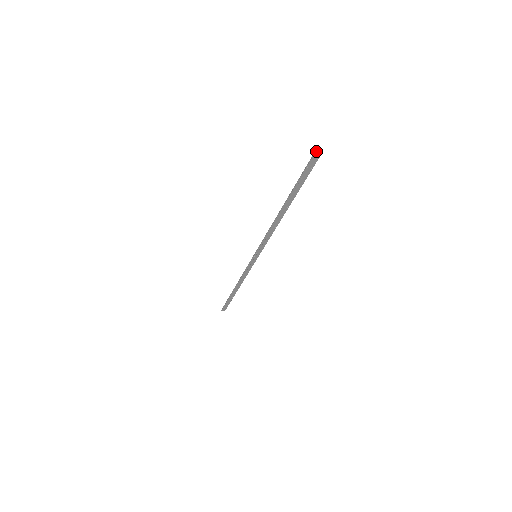
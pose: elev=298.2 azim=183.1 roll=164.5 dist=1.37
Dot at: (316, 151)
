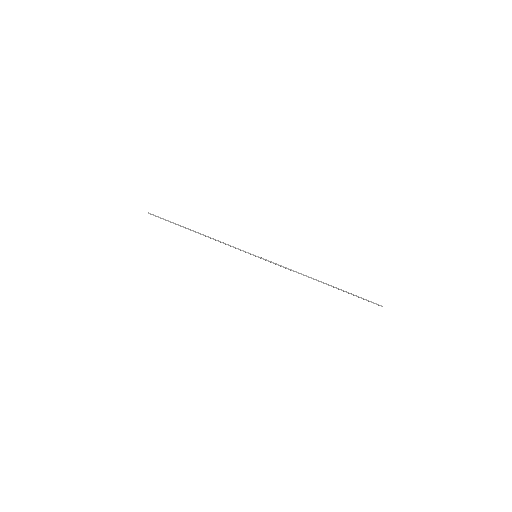
Dot at: occluded
